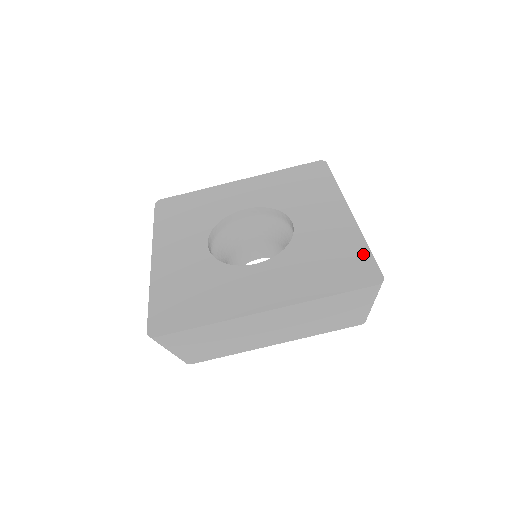
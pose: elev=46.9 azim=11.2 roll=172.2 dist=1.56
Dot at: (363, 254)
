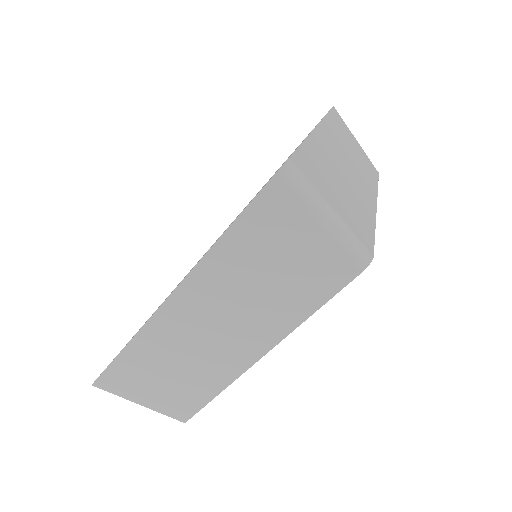
Dot at: occluded
